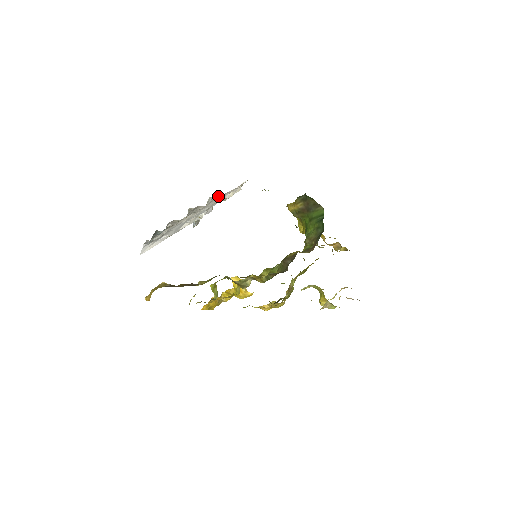
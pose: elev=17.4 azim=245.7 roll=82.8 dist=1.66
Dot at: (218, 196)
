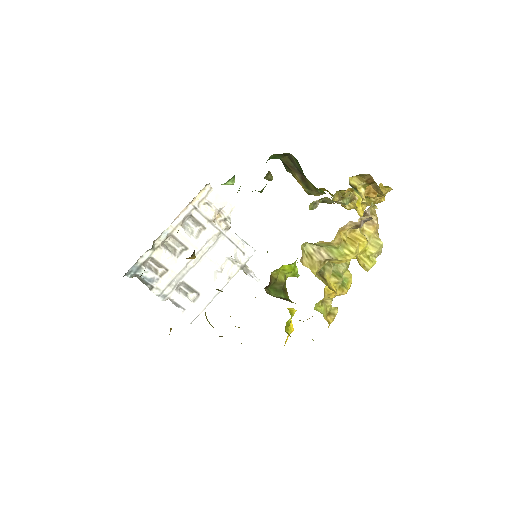
Dot at: (194, 220)
